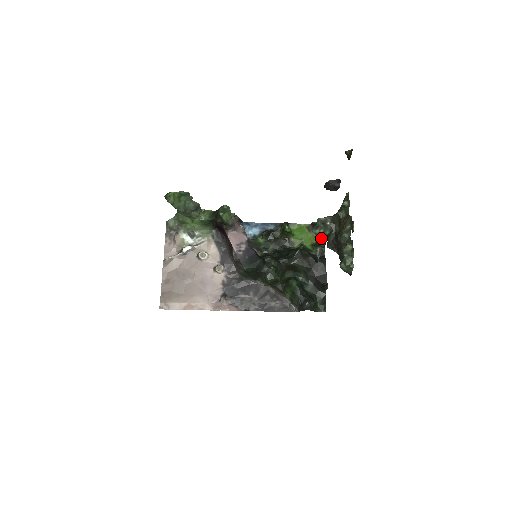
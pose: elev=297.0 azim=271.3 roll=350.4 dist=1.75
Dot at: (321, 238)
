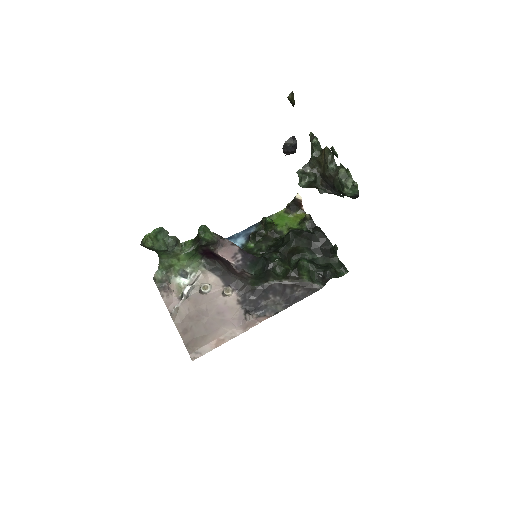
Dot at: (303, 214)
